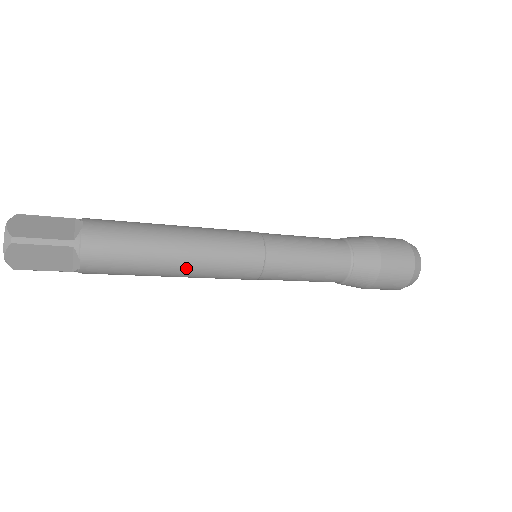
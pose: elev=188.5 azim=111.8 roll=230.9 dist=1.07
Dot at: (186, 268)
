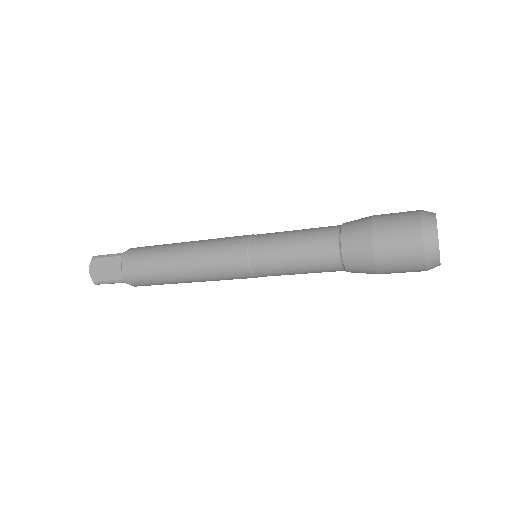
Dot at: (187, 260)
